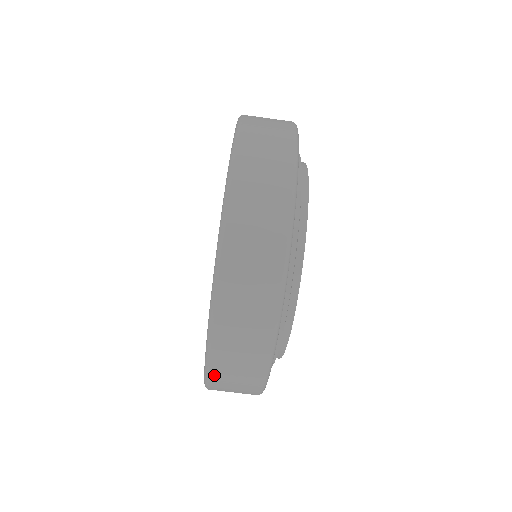
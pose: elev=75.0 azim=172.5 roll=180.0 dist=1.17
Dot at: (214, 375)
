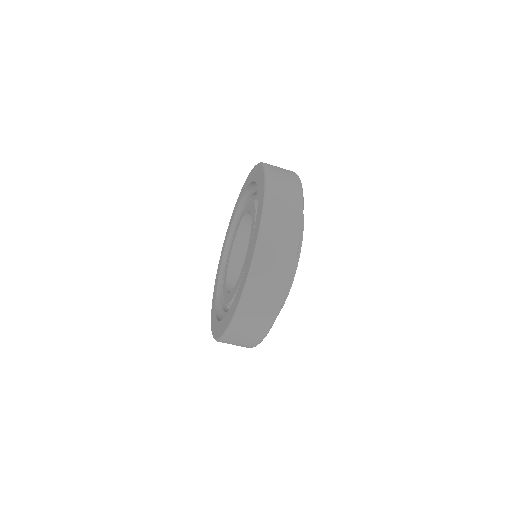
Dot at: (245, 307)
